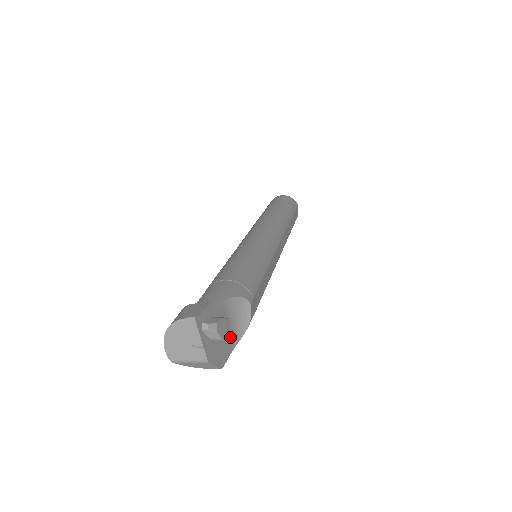
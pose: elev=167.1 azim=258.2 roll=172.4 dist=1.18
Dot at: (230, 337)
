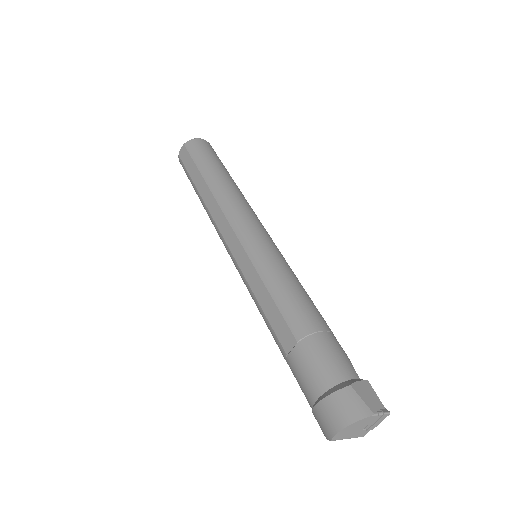
Dot at: occluded
